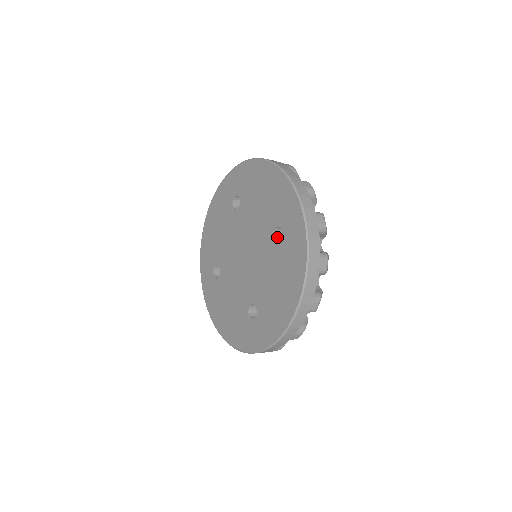
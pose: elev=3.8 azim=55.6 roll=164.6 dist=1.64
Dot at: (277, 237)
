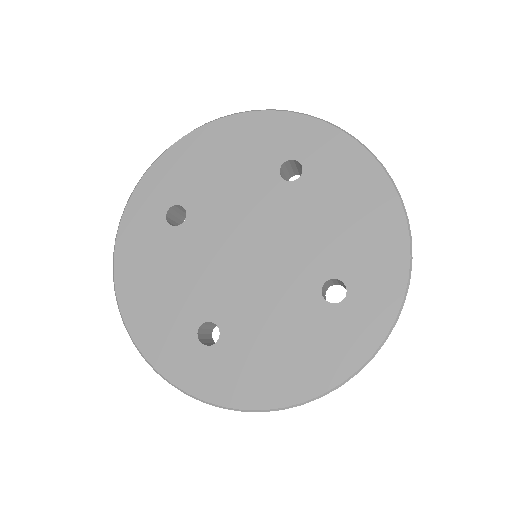
Dot at: (324, 285)
